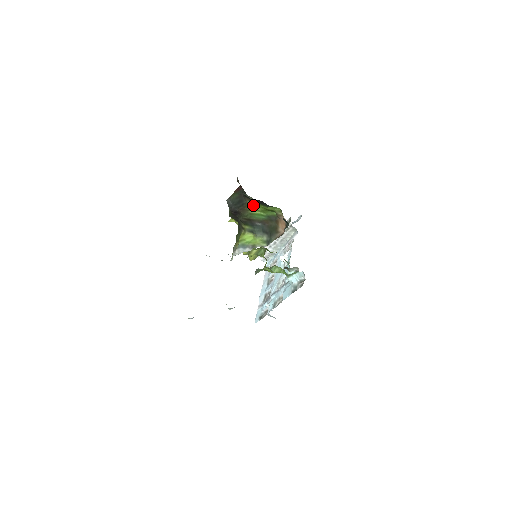
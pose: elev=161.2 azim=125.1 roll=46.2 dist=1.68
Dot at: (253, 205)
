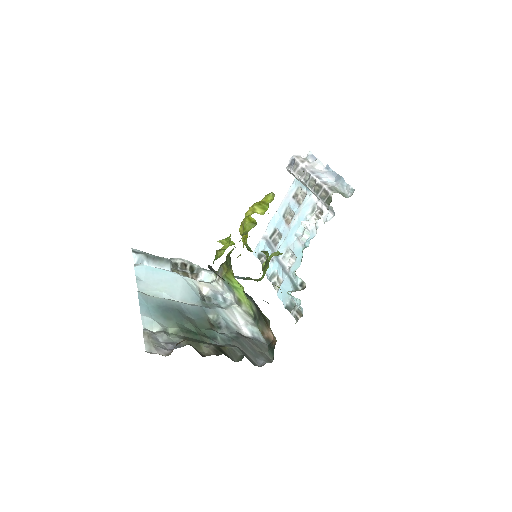
Dot at: occluded
